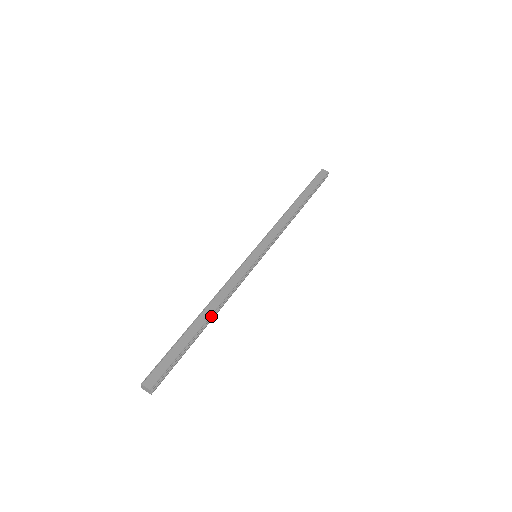
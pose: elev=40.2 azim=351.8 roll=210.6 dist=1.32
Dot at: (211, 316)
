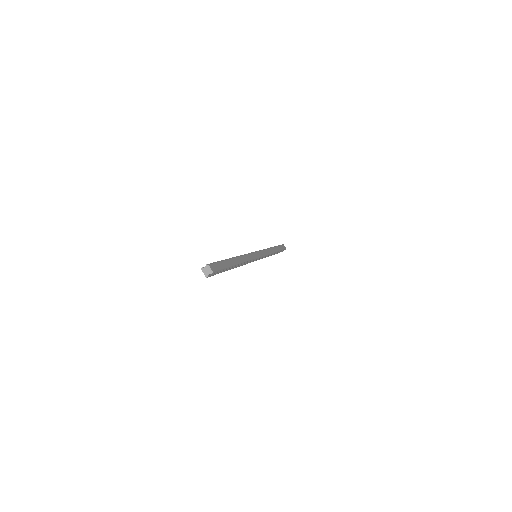
Dot at: (240, 264)
